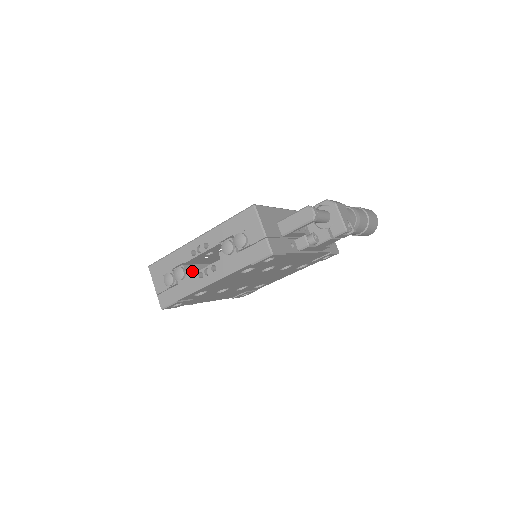
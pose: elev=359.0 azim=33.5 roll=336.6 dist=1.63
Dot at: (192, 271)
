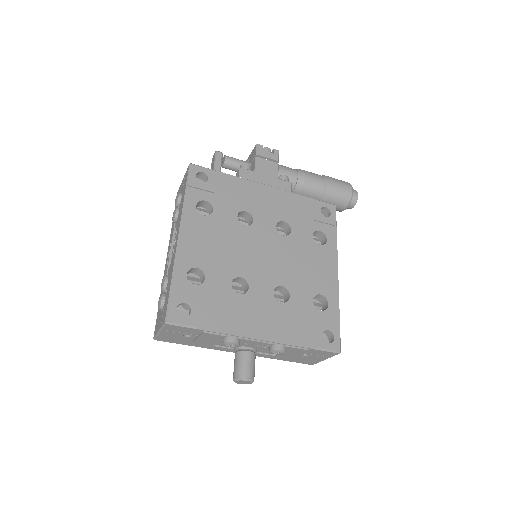
Dot at: occluded
